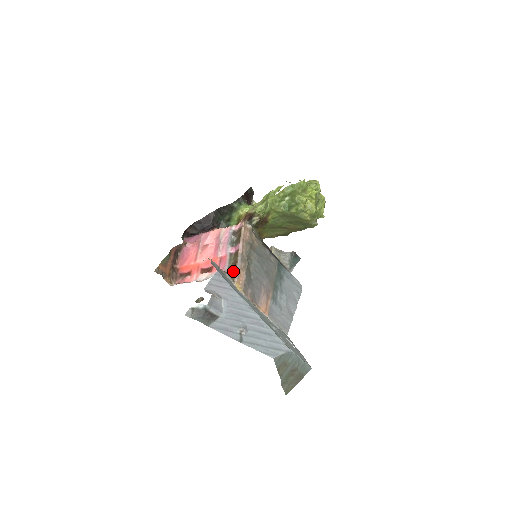
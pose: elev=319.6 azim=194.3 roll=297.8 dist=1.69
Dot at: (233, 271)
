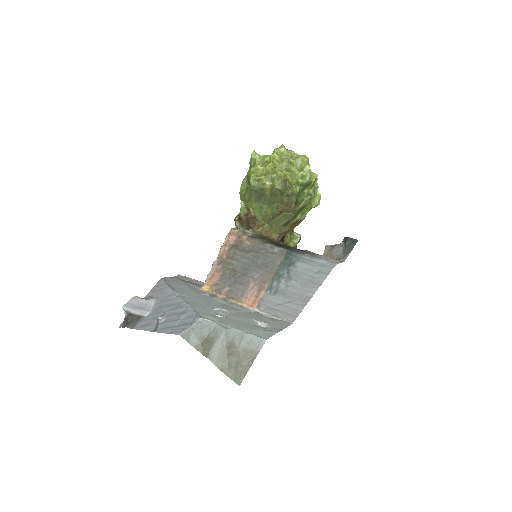
Dot at: occluded
